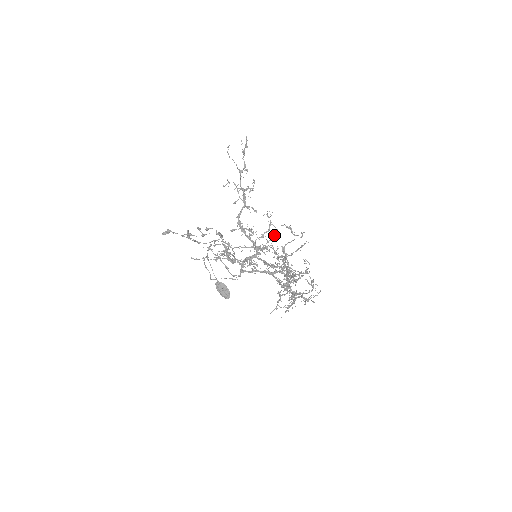
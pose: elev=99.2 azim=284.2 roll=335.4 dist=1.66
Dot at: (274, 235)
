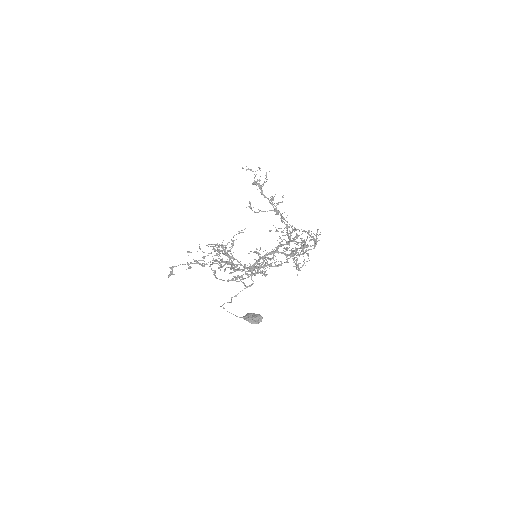
Dot at: occluded
